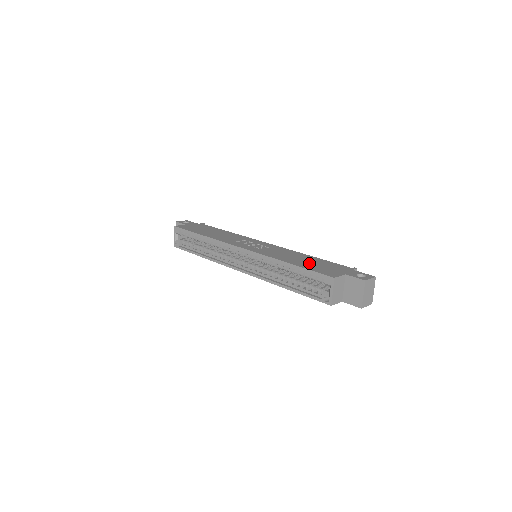
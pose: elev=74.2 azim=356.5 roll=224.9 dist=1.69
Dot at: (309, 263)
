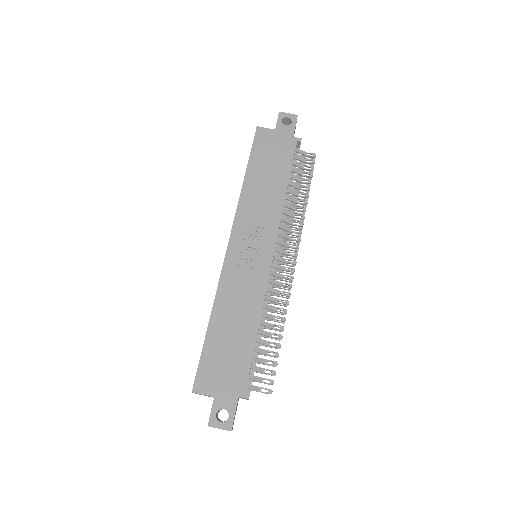
Dot at: (225, 342)
